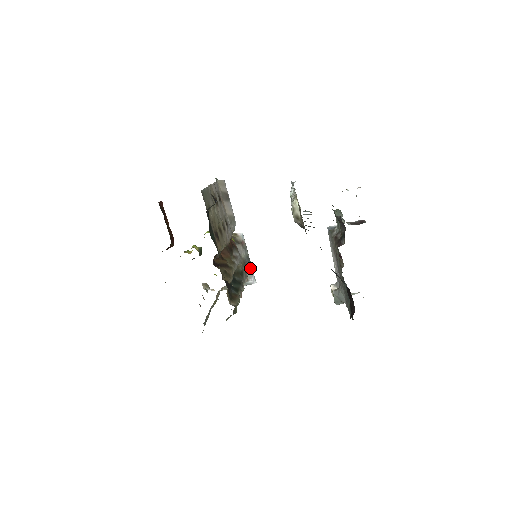
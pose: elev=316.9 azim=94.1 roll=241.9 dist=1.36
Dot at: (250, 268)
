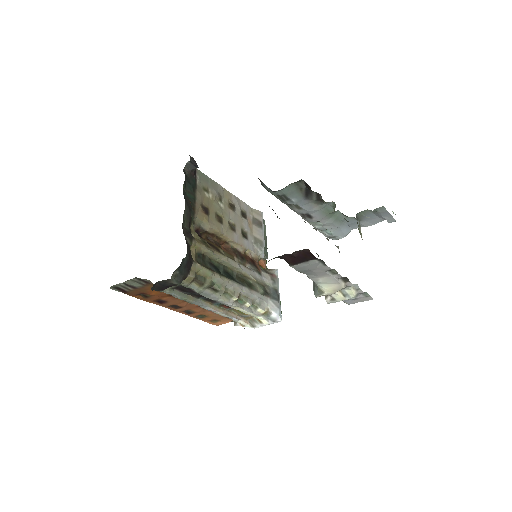
Dot at: (275, 301)
